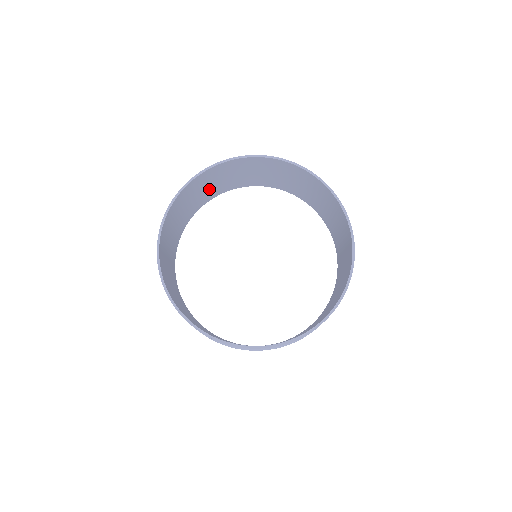
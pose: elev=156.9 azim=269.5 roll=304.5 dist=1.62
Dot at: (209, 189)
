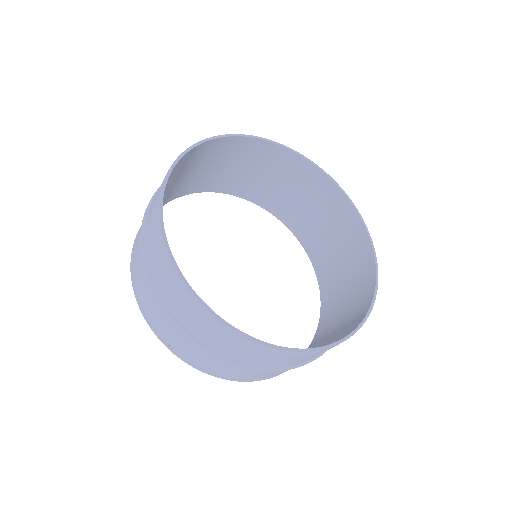
Dot at: occluded
